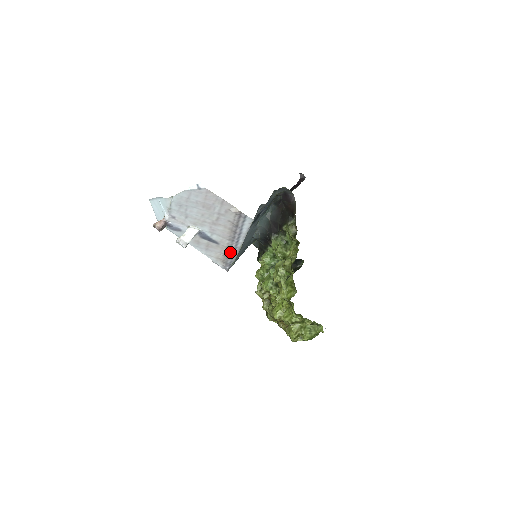
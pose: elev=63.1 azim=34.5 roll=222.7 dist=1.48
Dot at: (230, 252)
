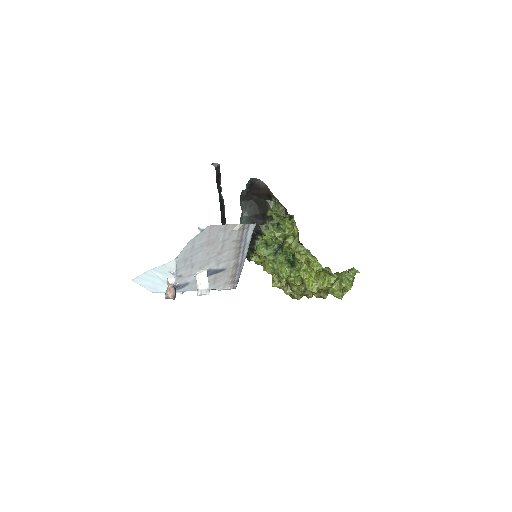
Dot at: (236, 269)
